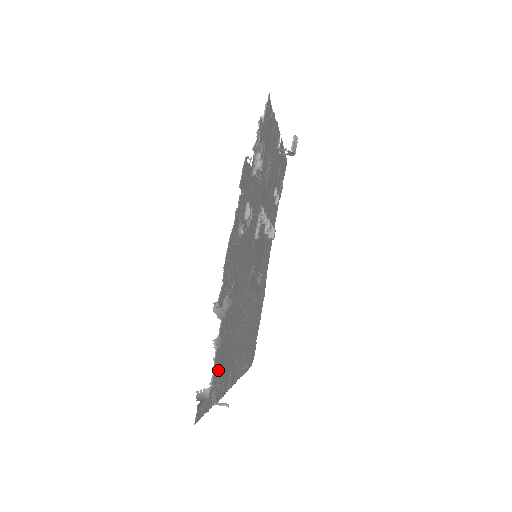
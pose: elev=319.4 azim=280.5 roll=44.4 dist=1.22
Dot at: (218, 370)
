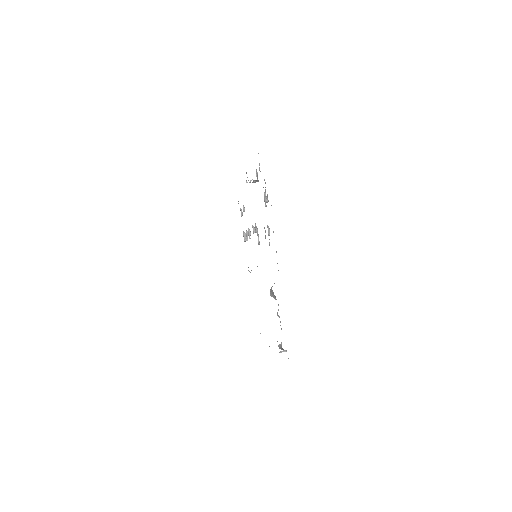
Dot at: occluded
